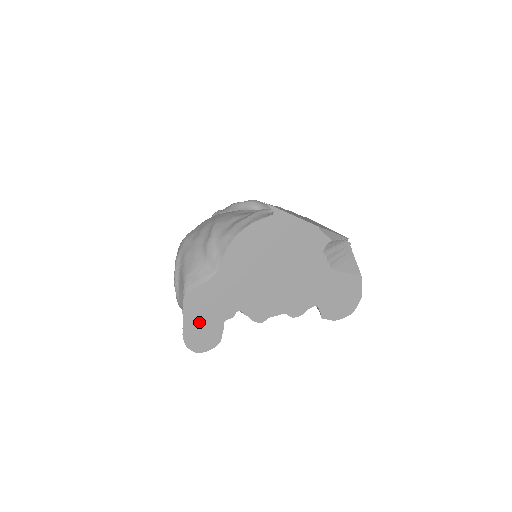
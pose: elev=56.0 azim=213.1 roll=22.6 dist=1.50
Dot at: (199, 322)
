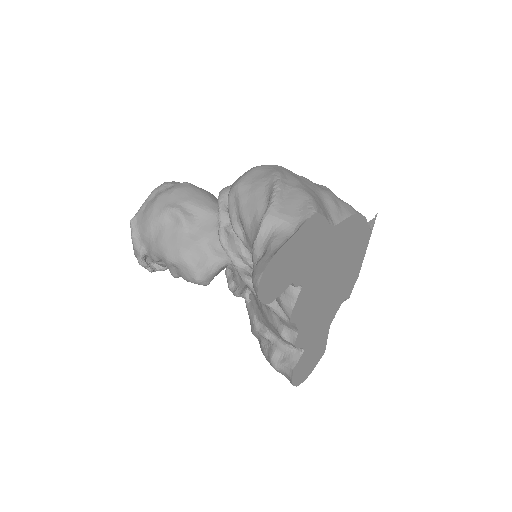
Dot at: (291, 256)
